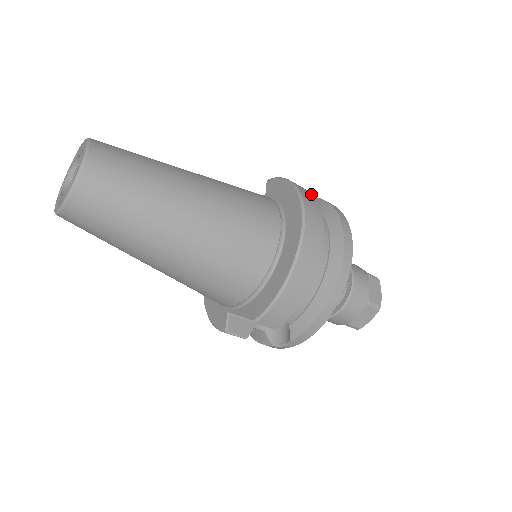
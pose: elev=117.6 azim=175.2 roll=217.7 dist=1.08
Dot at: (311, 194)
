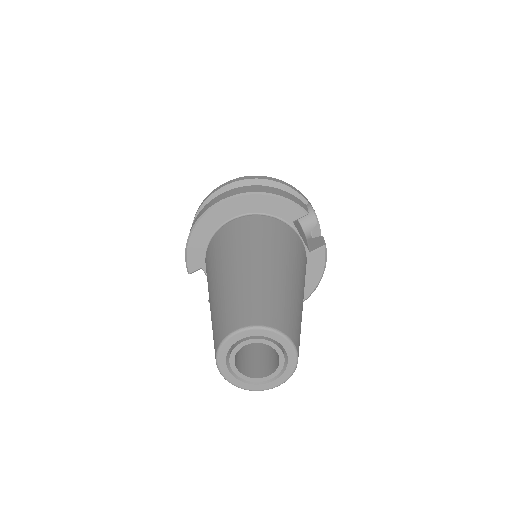
Dot at: occluded
